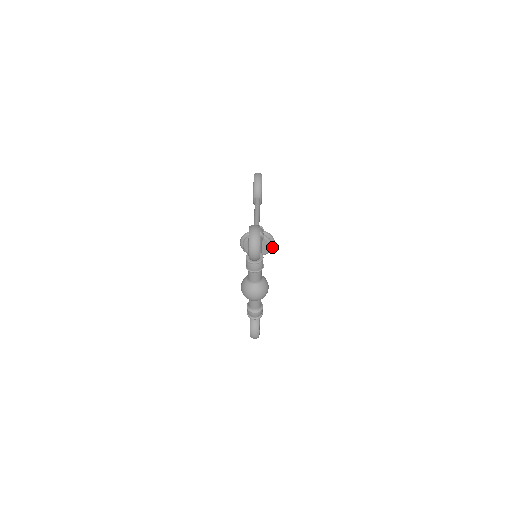
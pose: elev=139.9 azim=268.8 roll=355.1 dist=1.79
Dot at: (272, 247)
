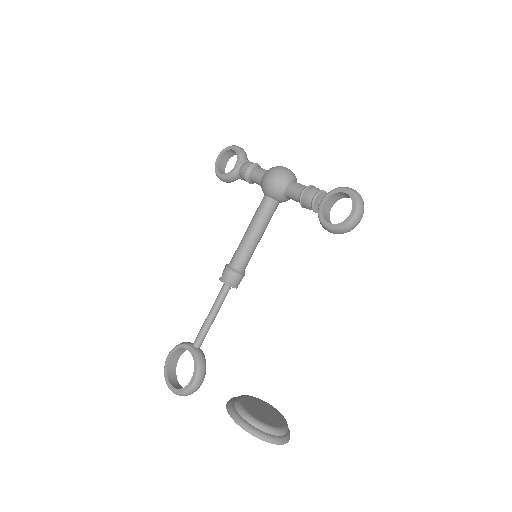
Dot at: occluded
